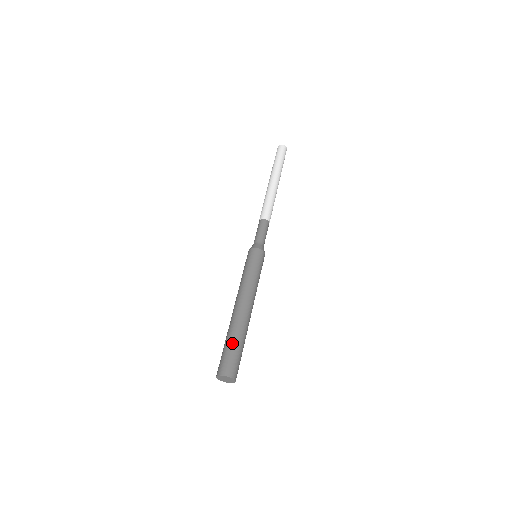
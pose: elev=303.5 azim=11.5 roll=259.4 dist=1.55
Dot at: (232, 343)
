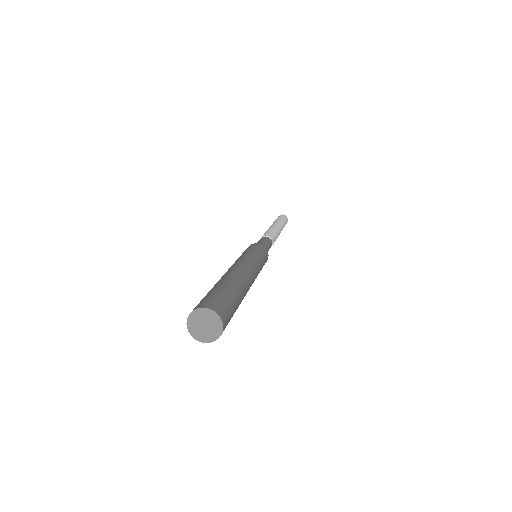
Dot at: (234, 293)
